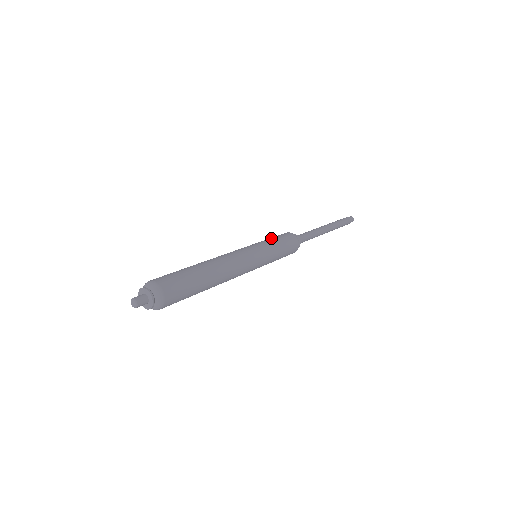
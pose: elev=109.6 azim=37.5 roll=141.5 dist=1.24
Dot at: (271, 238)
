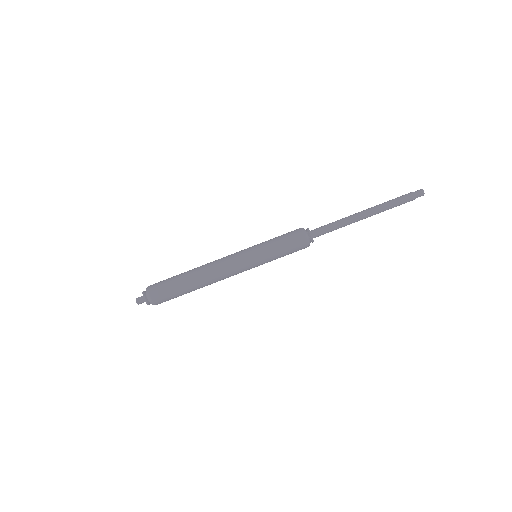
Dot at: (277, 243)
